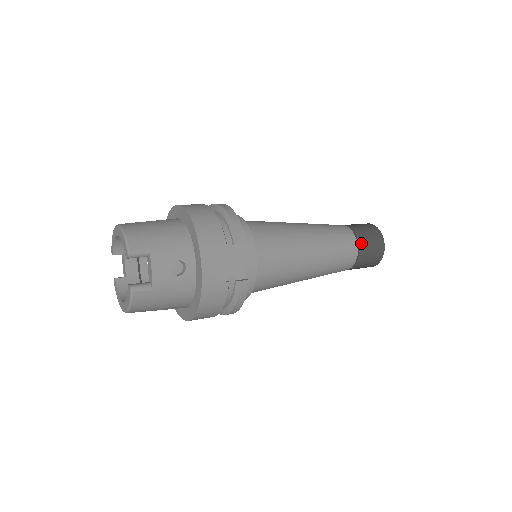
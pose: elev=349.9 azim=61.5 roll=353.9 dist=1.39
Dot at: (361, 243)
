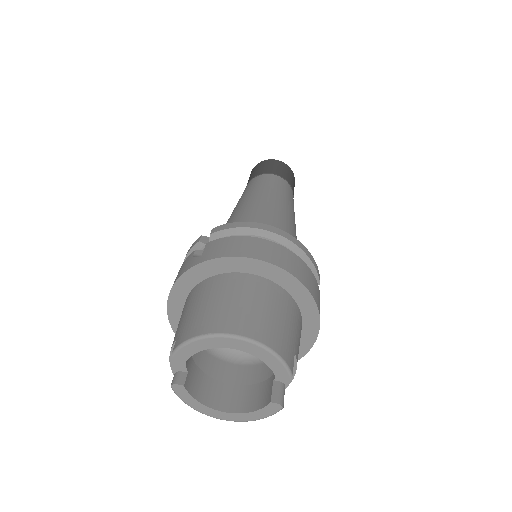
Dot at: (293, 194)
